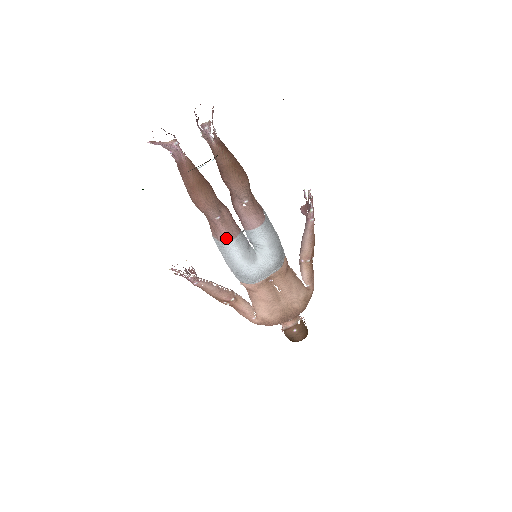
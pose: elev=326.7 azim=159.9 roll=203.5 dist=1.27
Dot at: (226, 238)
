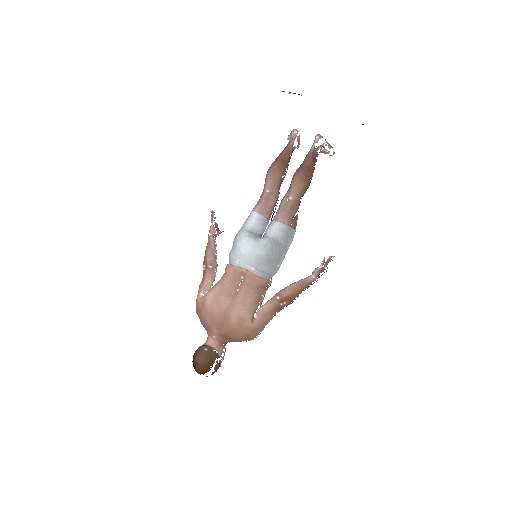
Dot at: (257, 208)
